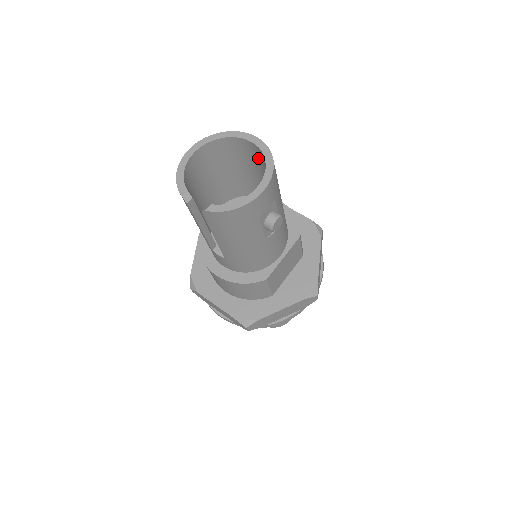
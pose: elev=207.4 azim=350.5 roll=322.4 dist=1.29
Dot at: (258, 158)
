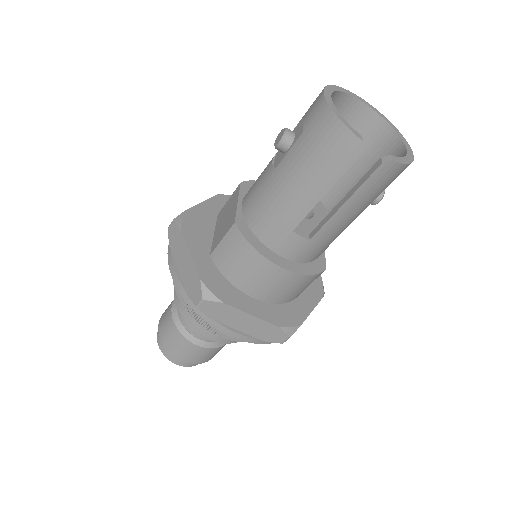
Dot at: (355, 125)
